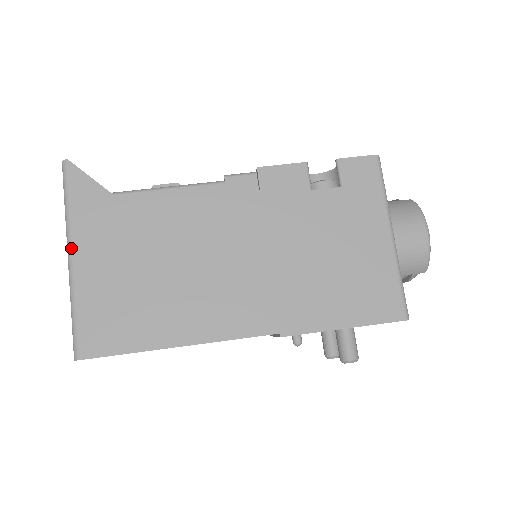
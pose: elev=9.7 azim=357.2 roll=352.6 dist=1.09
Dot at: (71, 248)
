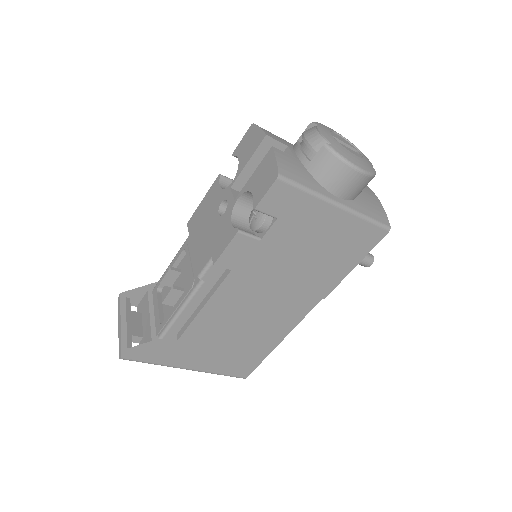
Dot at: occluded
